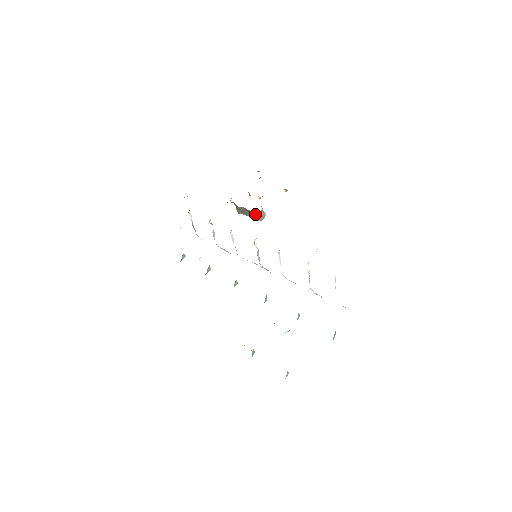
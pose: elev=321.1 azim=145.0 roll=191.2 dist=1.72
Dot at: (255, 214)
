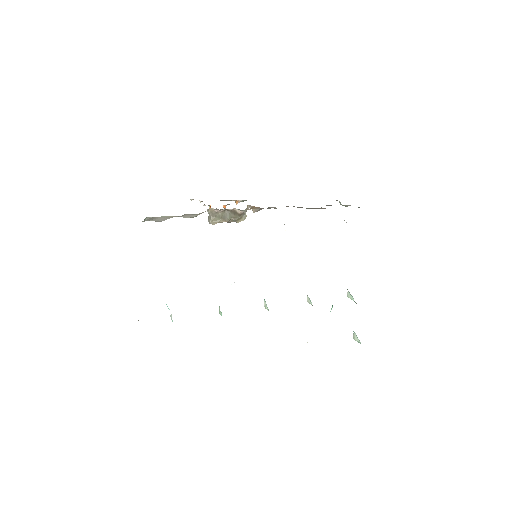
Dot at: (247, 206)
